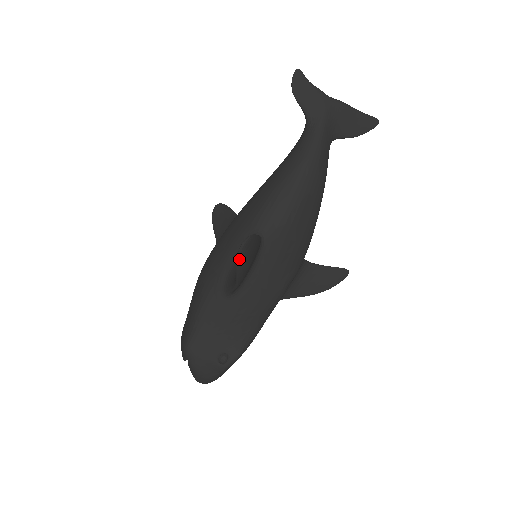
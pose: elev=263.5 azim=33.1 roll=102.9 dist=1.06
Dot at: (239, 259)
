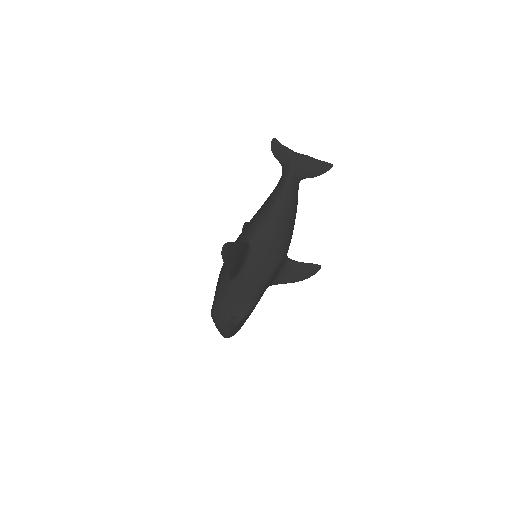
Dot at: (223, 256)
